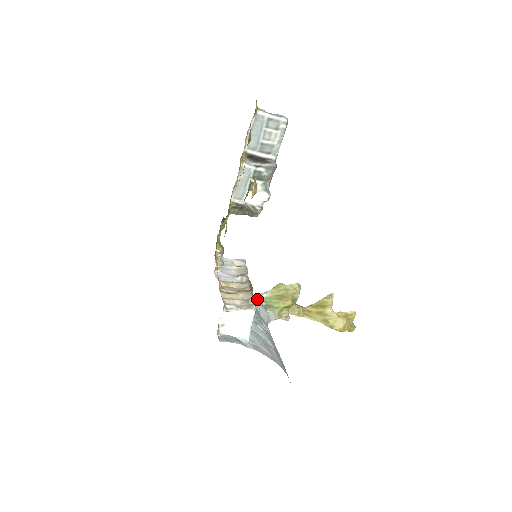
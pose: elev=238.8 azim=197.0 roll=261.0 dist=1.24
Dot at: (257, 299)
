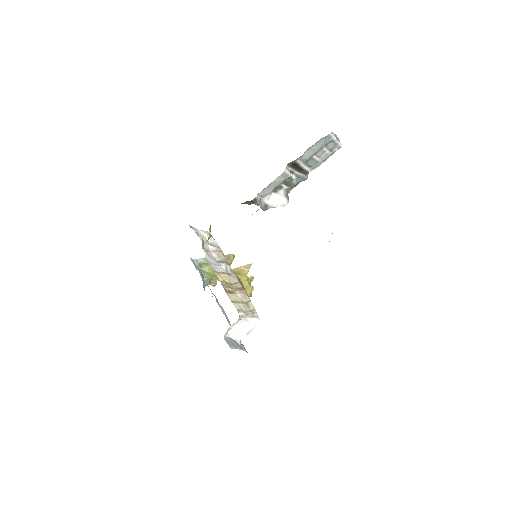
Dot at: (197, 265)
